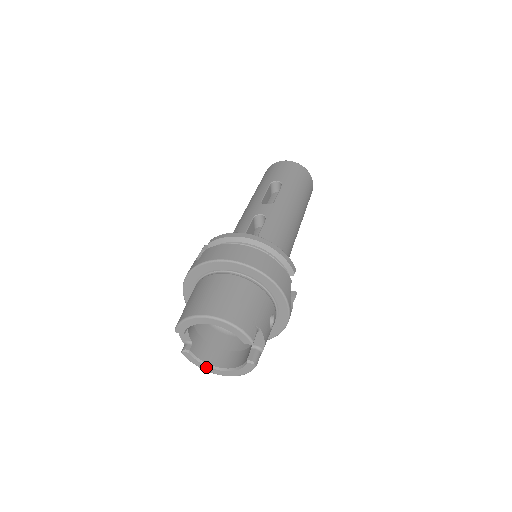
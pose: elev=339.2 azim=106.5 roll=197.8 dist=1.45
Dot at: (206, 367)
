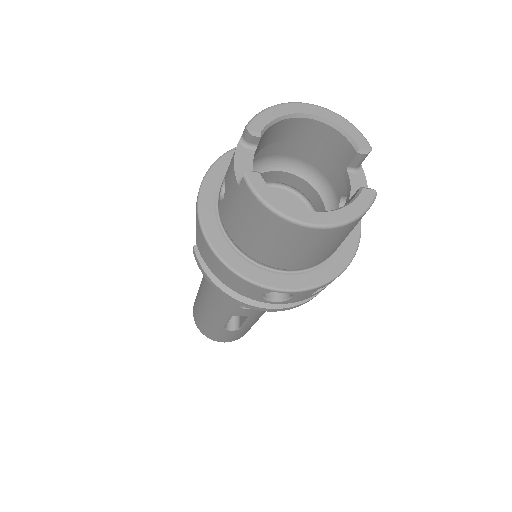
Dot at: (287, 206)
